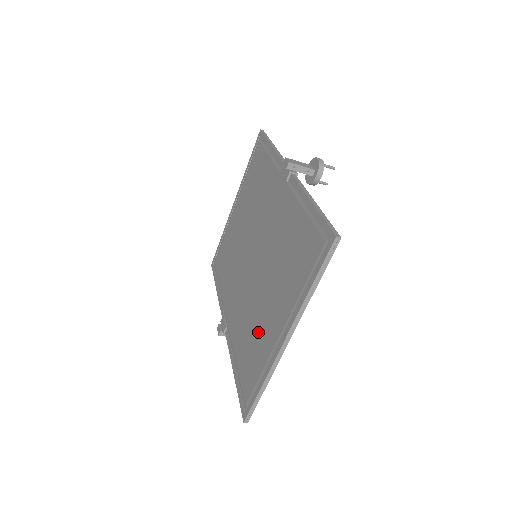
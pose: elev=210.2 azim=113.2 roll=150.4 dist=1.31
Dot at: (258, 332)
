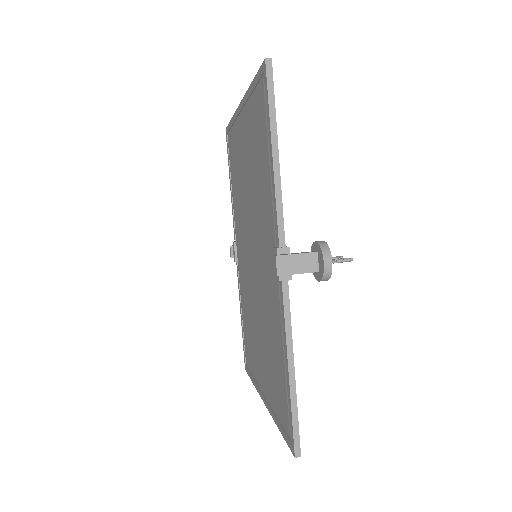
Dot at: (253, 342)
